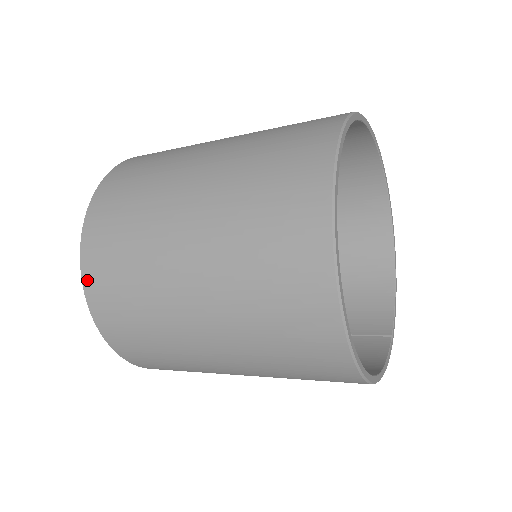
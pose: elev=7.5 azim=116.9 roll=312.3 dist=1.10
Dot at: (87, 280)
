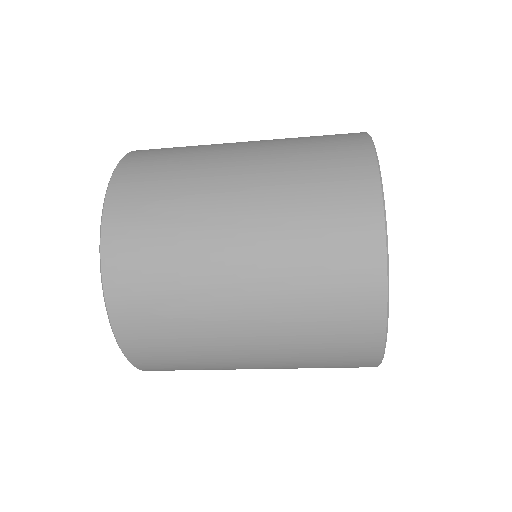
Dot at: (109, 217)
